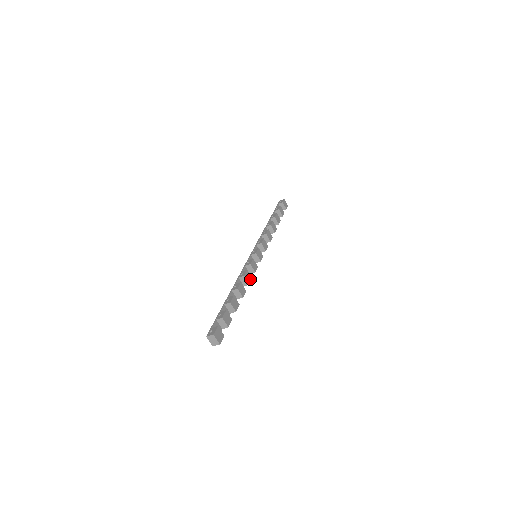
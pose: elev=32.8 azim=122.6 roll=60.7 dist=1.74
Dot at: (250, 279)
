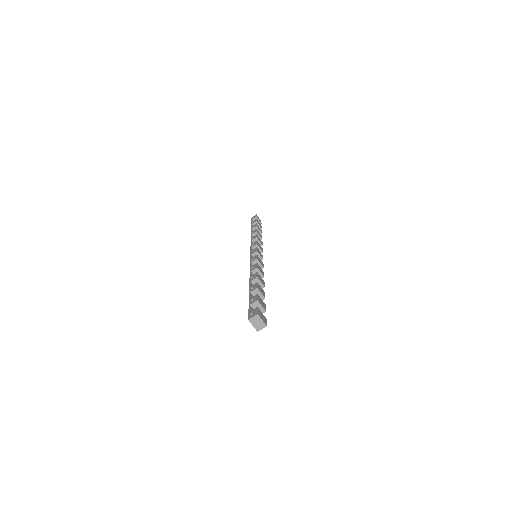
Dot at: (262, 272)
